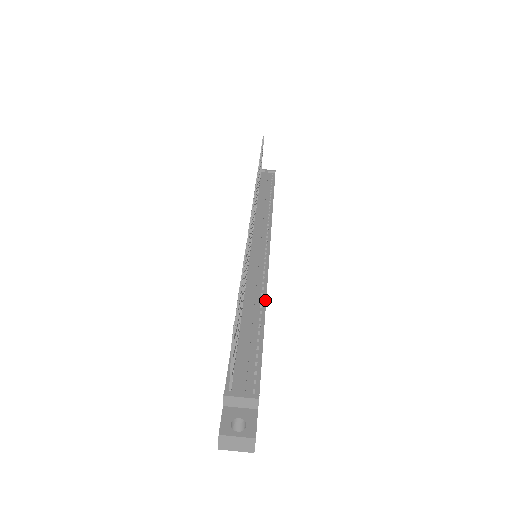
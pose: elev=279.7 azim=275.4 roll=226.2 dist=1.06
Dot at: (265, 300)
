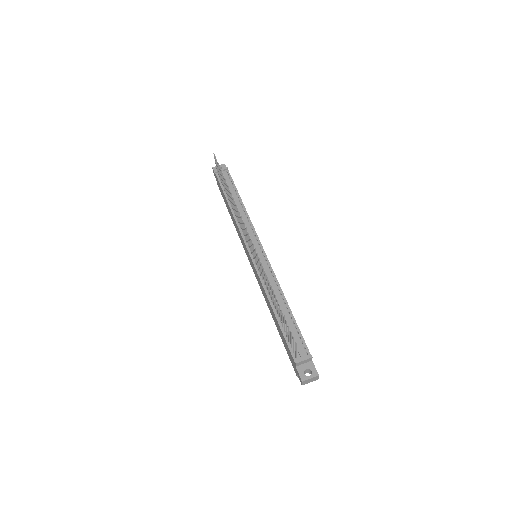
Dot at: (283, 293)
